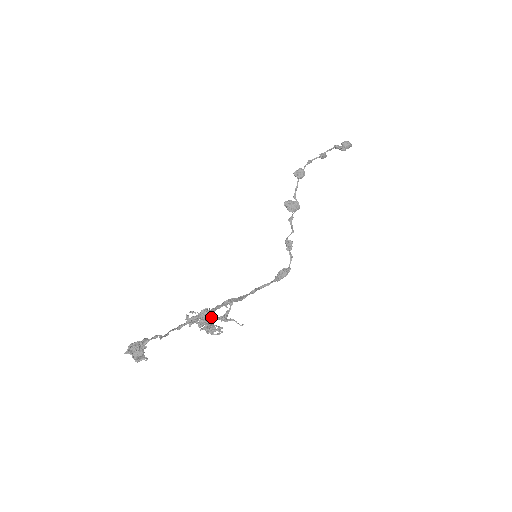
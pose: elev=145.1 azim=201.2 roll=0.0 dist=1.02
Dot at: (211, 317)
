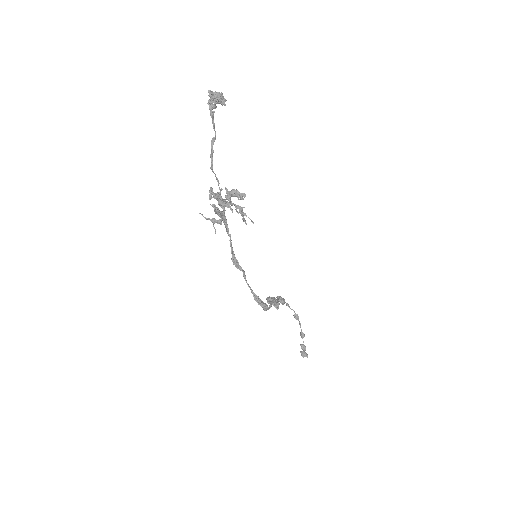
Dot at: (230, 204)
